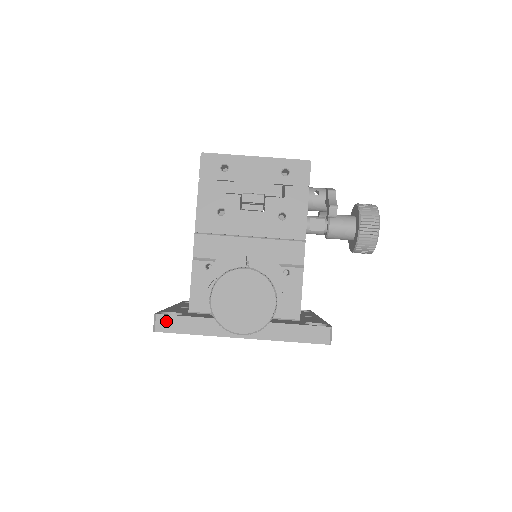
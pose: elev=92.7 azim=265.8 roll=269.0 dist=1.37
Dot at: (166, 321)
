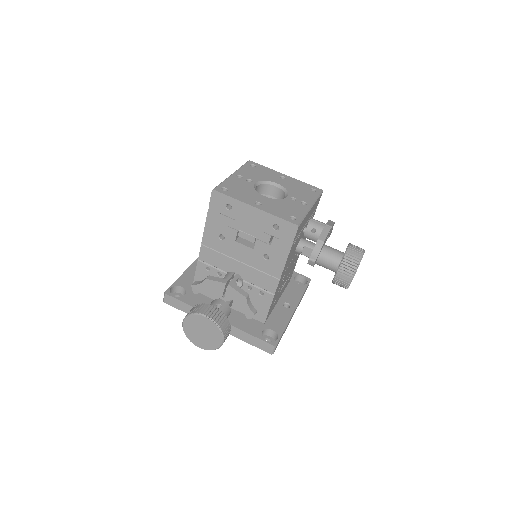
Dot at: (171, 299)
